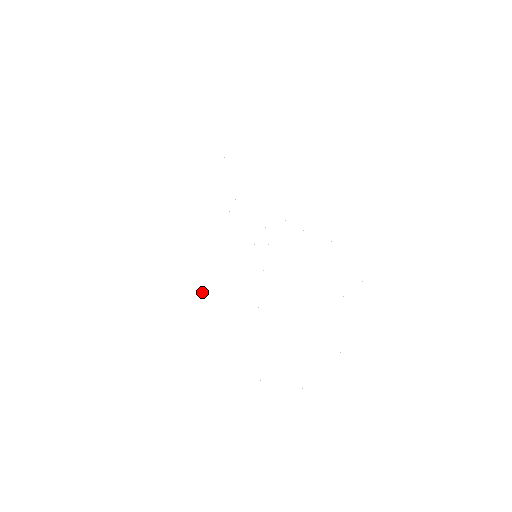
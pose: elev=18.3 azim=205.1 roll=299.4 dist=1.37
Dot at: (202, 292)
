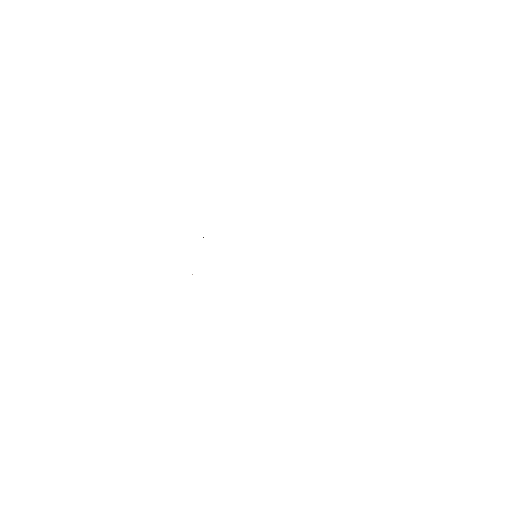
Dot at: occluded
